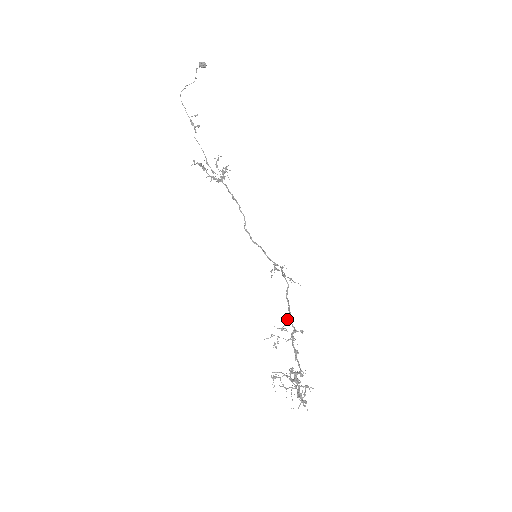
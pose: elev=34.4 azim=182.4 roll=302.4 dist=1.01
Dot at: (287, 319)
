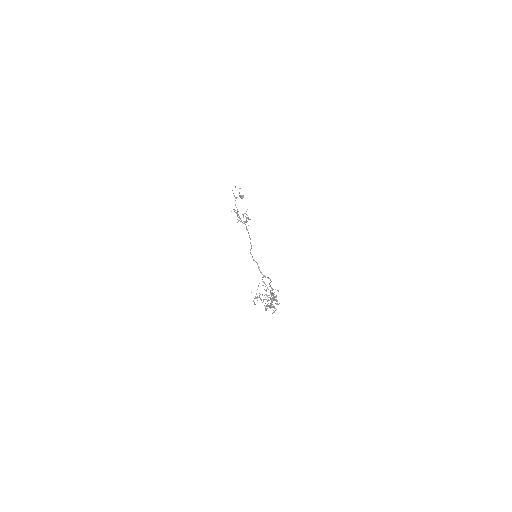
Dot at: (269, 286)
